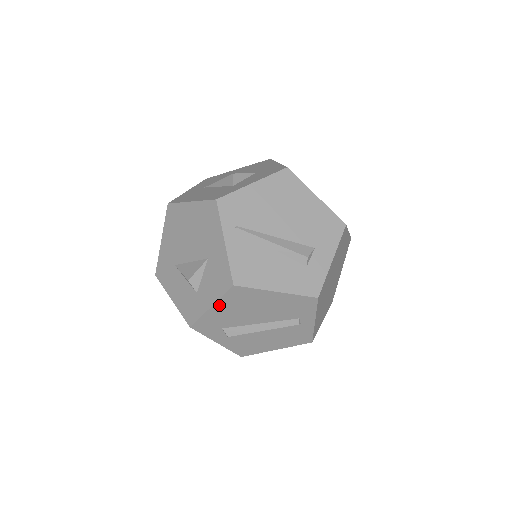
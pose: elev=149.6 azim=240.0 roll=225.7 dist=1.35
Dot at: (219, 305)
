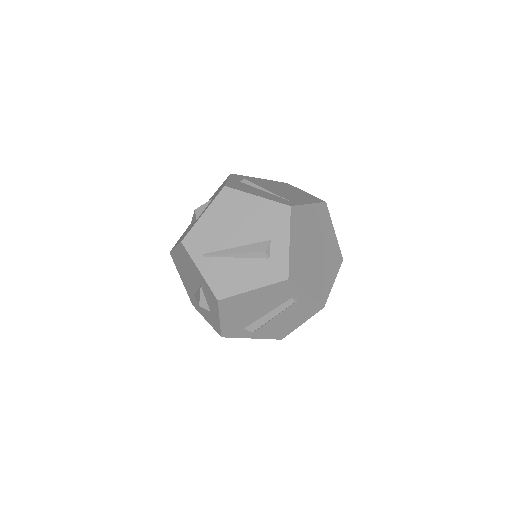
Dot at: (224, 316)
